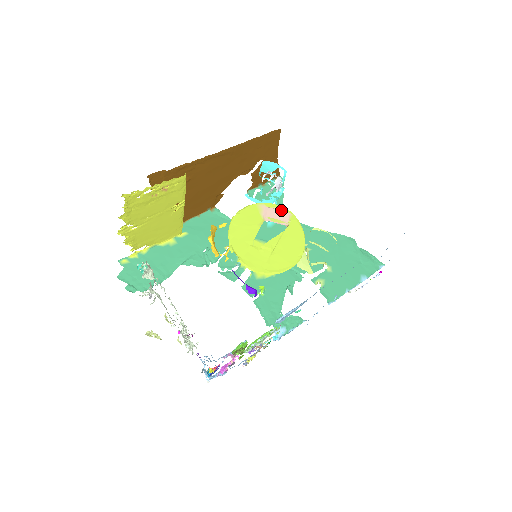
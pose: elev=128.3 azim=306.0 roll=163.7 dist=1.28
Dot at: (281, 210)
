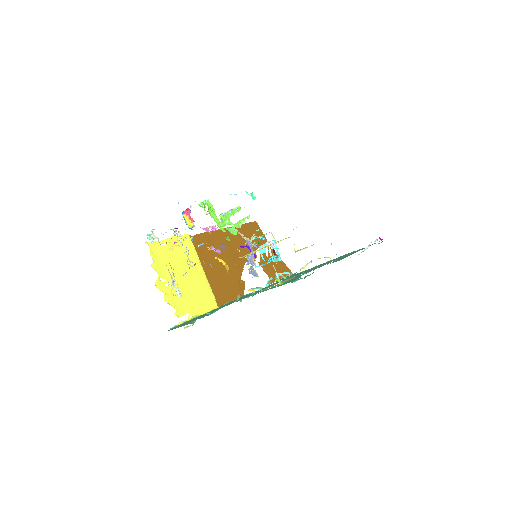
Dot at: occluded
